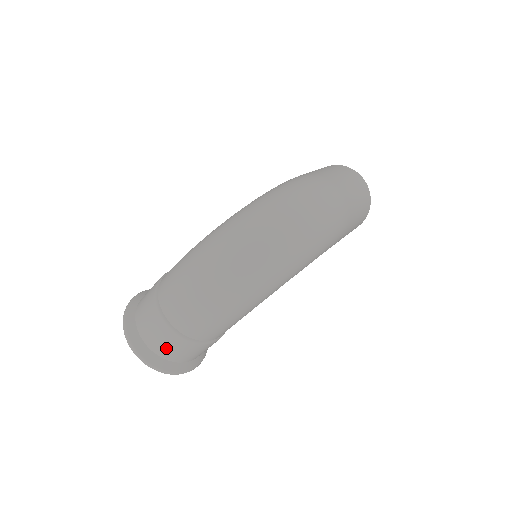
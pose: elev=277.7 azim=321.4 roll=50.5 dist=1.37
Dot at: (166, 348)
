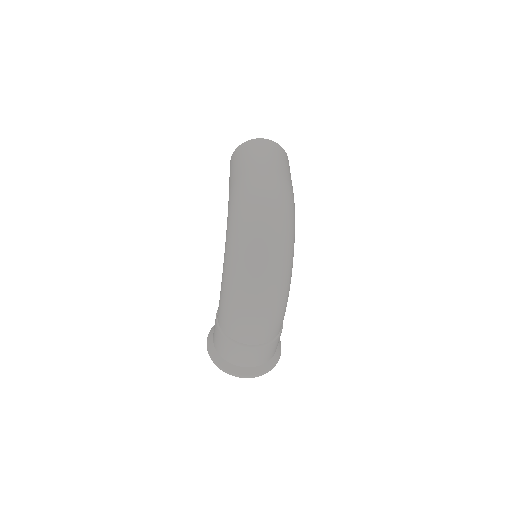
Dot at: (261, 358)
